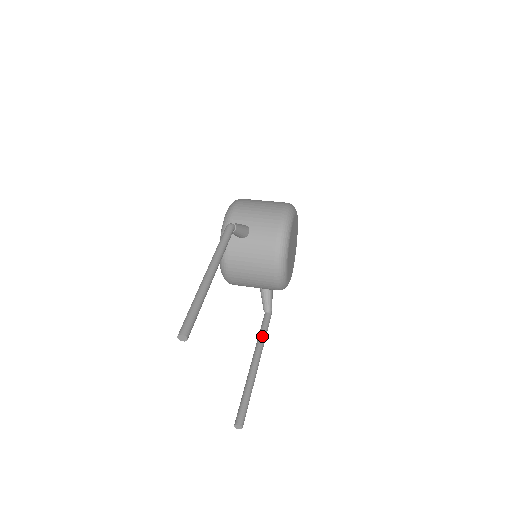
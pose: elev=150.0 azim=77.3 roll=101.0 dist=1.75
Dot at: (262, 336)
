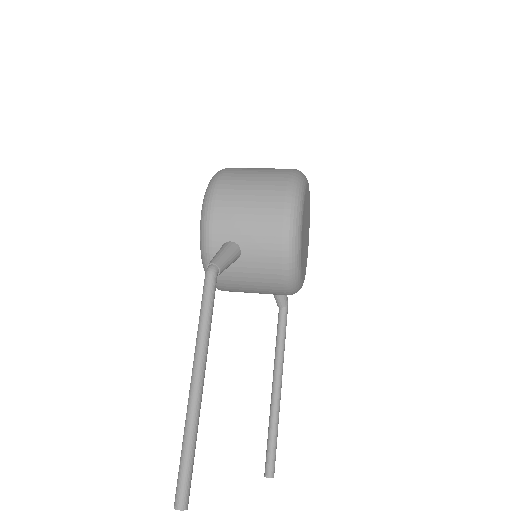
Dot at: (280, 347)
